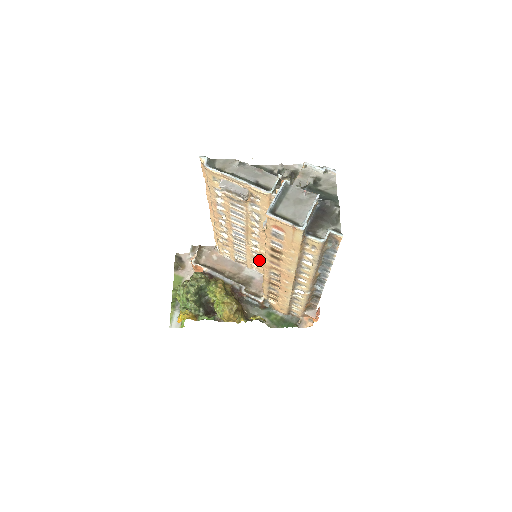
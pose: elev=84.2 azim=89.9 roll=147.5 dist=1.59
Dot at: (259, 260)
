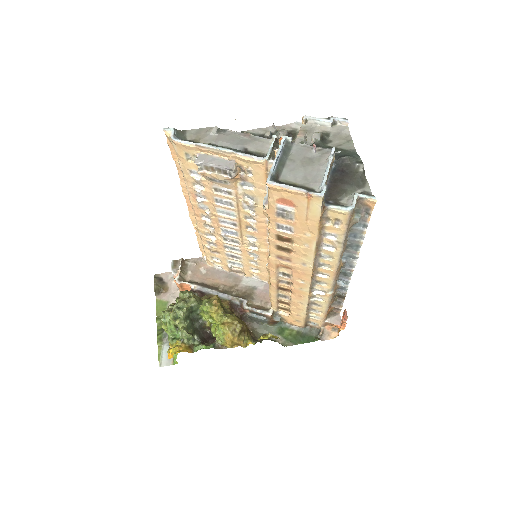
Dot at: (259, 263)
